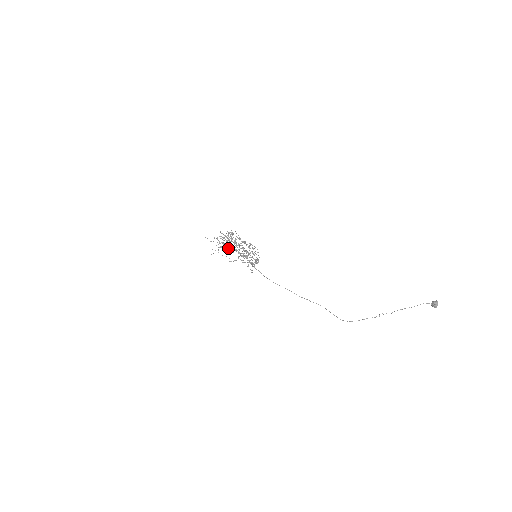
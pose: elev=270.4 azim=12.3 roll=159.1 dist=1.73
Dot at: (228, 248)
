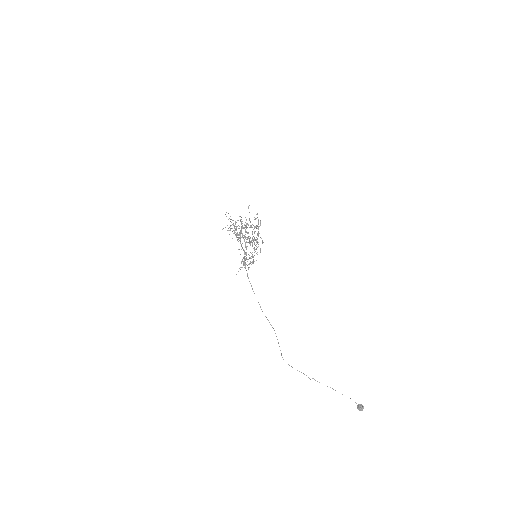
Dot at: occluded
